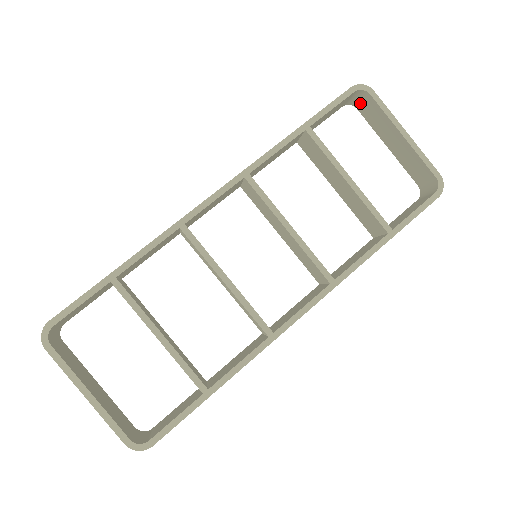
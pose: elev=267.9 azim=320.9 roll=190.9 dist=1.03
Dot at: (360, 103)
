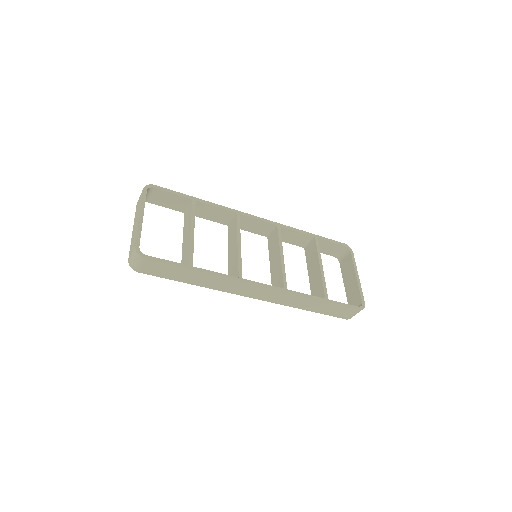
Dot at: (343, 259)
